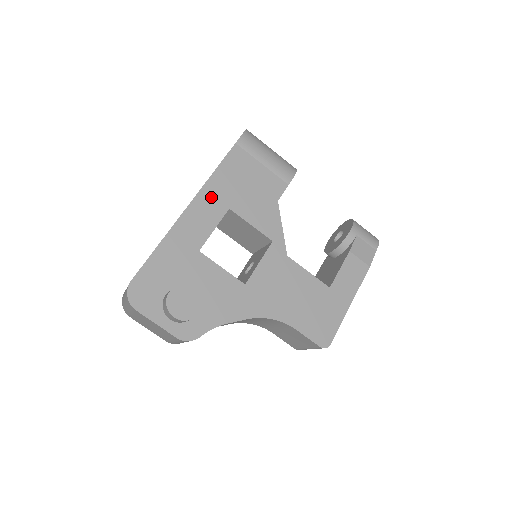
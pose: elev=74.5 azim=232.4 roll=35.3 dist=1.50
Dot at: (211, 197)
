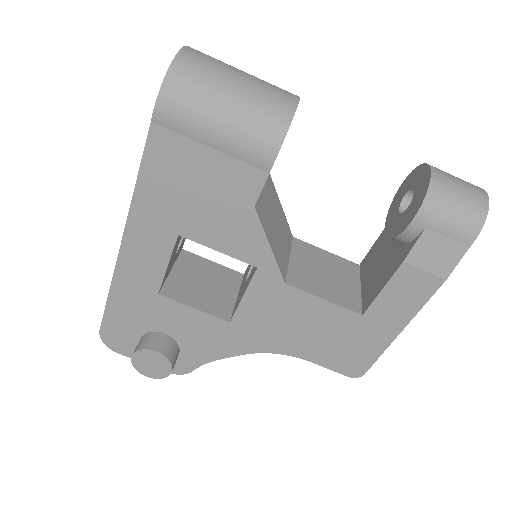
Dot at: (146, 225)
